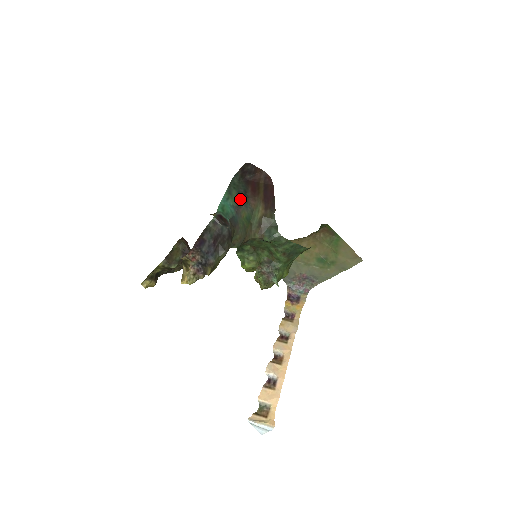
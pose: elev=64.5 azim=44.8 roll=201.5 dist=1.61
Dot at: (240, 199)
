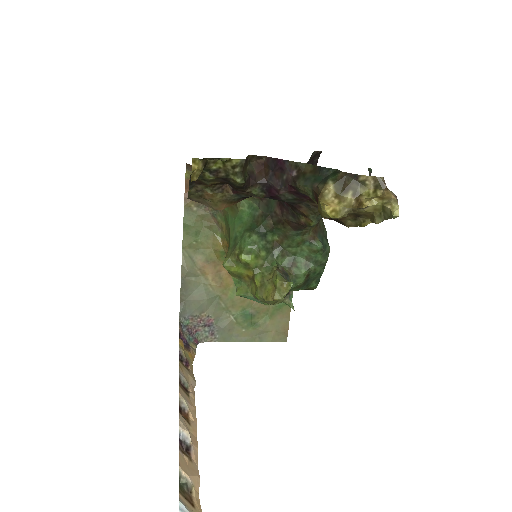
Dot at: occluded
